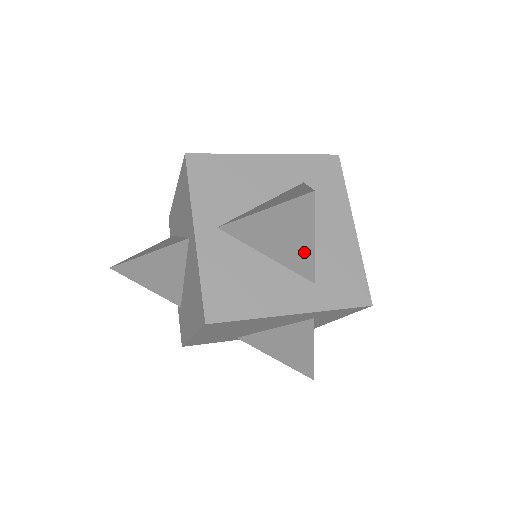
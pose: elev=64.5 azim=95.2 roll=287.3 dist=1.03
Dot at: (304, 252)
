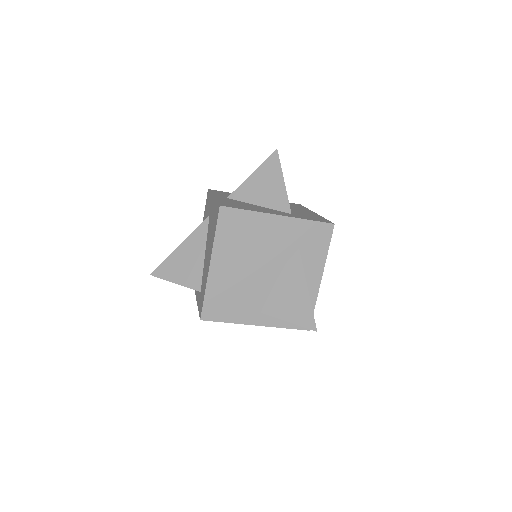
Dot at: (280, 192)
